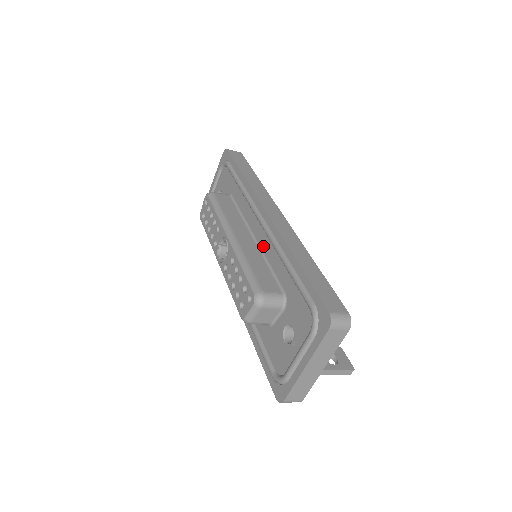
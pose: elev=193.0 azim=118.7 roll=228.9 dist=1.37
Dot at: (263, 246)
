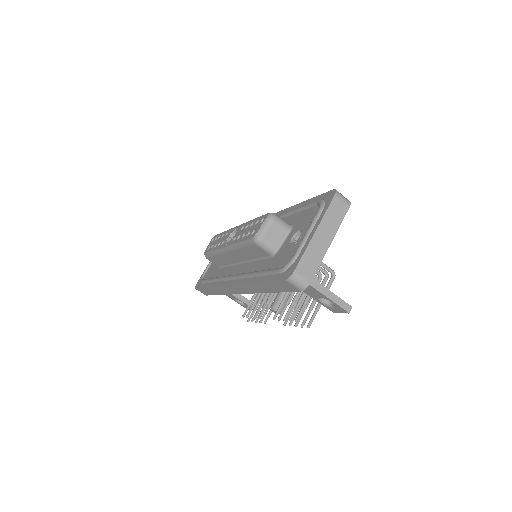
Dot at: occluded
